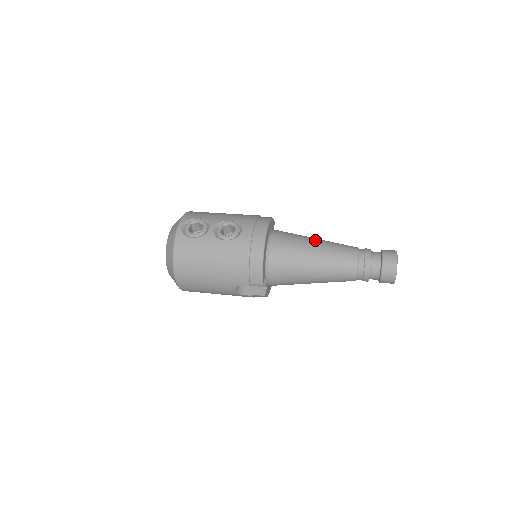
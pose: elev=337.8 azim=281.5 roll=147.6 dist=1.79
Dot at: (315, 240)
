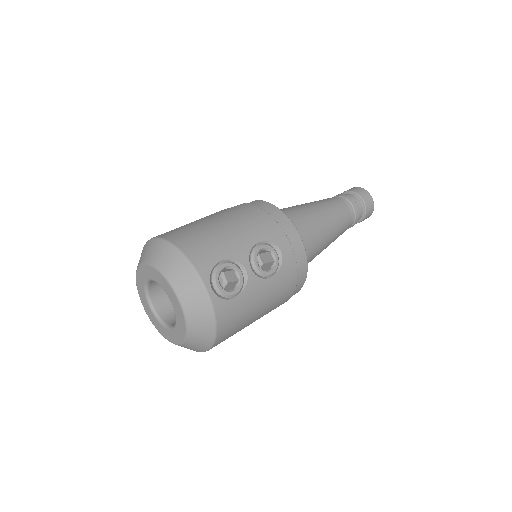
Dot at: (317, 213)
